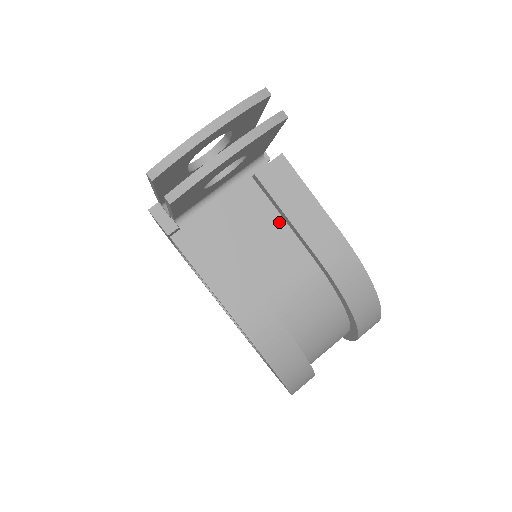
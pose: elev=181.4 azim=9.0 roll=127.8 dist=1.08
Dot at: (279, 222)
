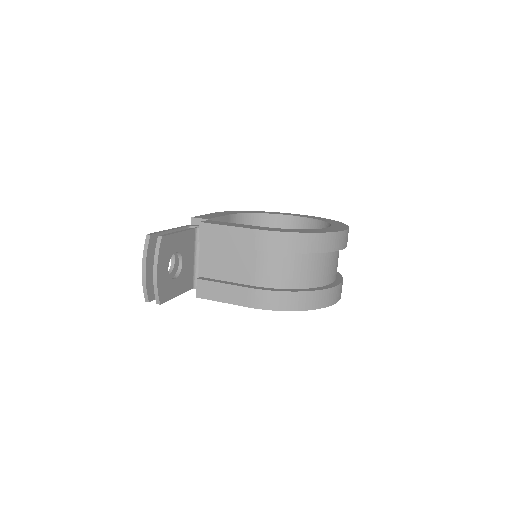
Dot at: (229, 248)
